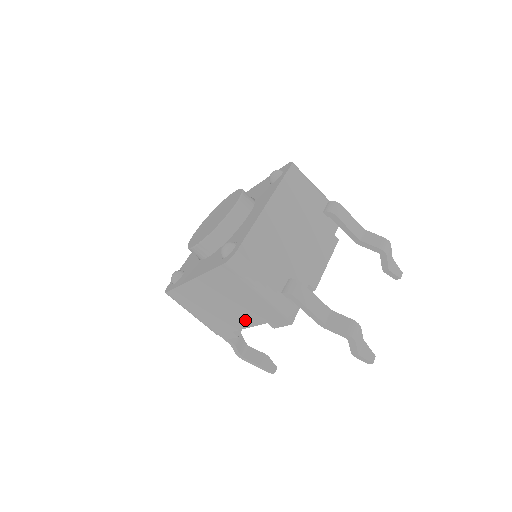
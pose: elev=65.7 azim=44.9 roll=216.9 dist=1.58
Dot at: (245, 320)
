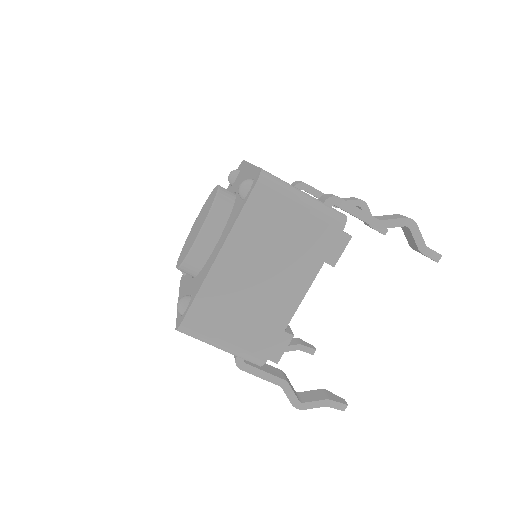
Dot at: (297, 283)
